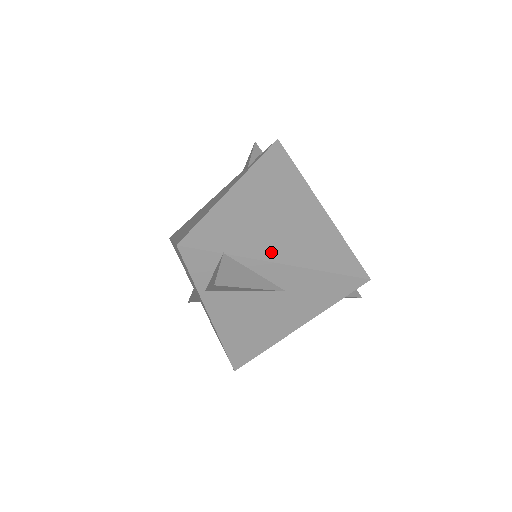
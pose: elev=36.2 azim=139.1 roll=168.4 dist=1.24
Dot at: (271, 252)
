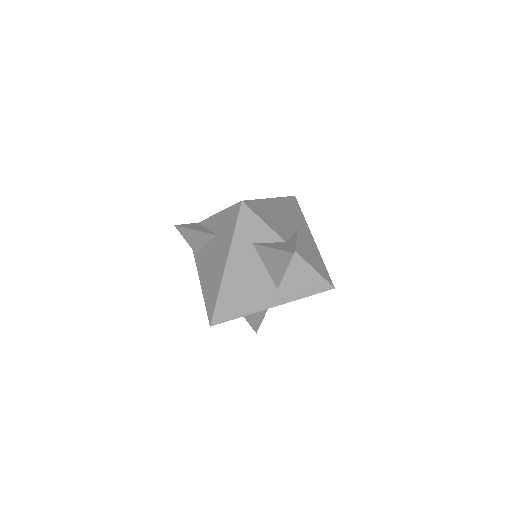
Dot at: occluded
